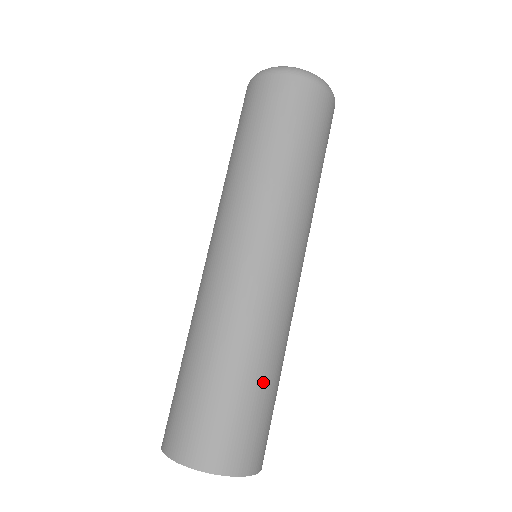
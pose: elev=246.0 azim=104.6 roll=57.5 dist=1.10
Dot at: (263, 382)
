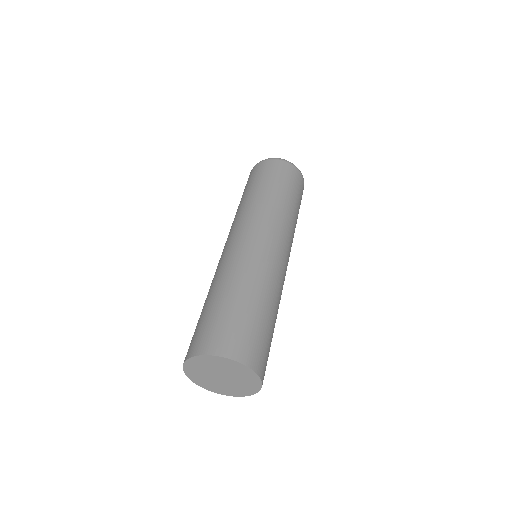
Dot at: (260, 307)
